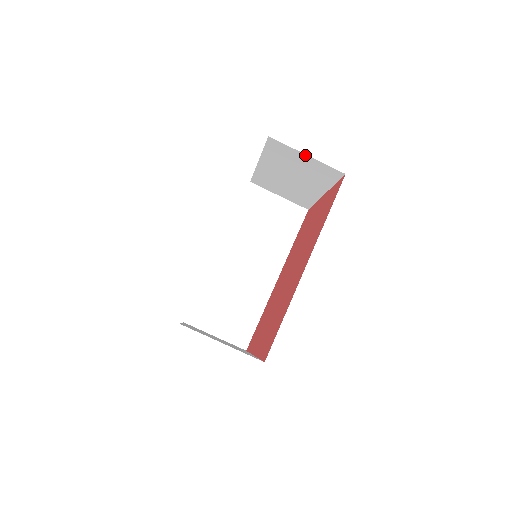
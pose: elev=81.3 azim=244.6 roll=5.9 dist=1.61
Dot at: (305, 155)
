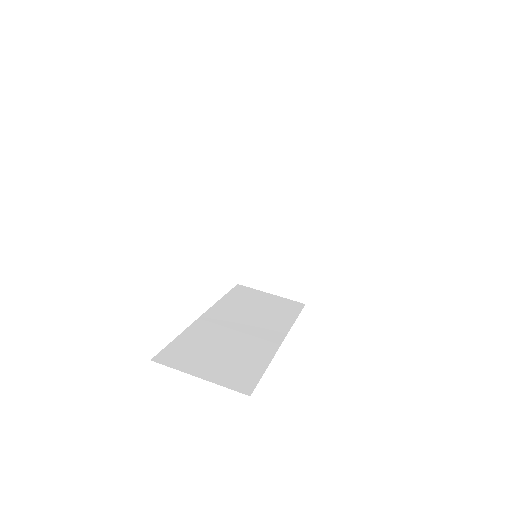
Dot at: (295, 171)
